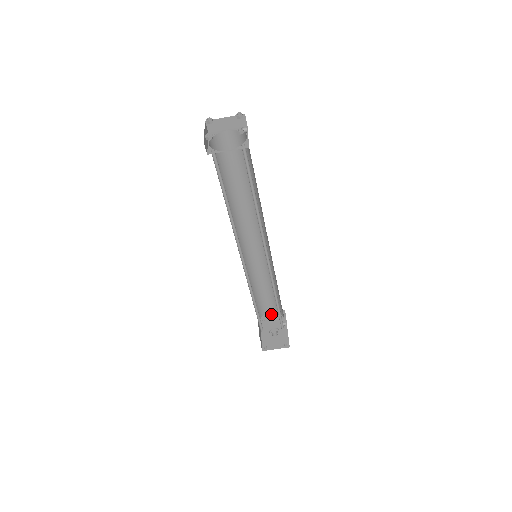
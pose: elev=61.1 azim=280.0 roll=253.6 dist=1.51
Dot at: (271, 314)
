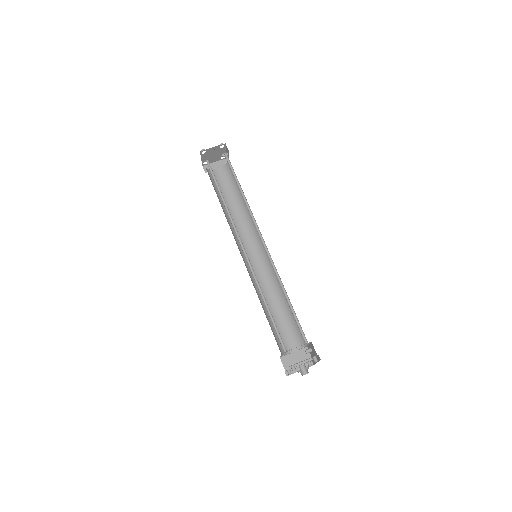
Dot at: (295, 357)
